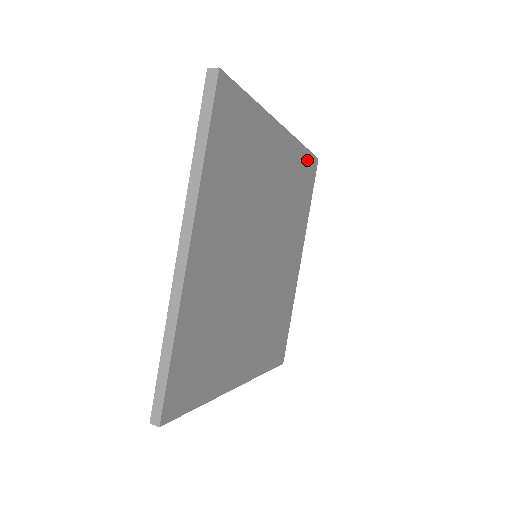
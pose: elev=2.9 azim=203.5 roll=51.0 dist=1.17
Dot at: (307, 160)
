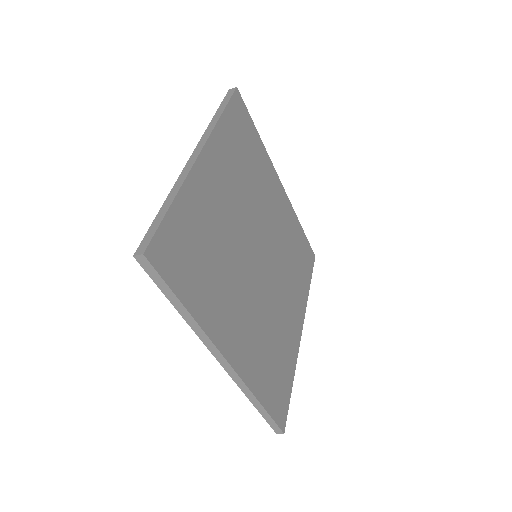
Dot at: (304, 241)
